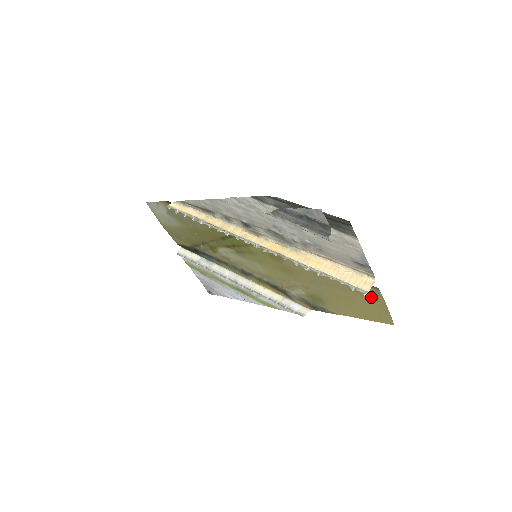
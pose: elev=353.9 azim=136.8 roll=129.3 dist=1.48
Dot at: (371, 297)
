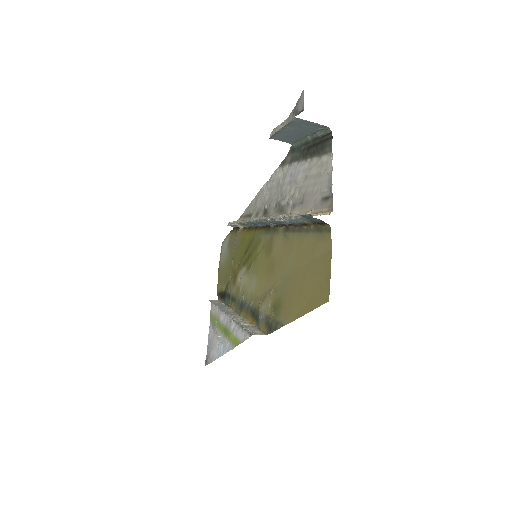
Dot at: (322, 256)
